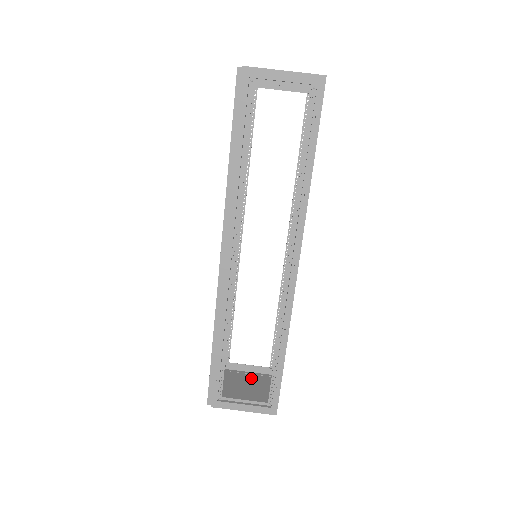
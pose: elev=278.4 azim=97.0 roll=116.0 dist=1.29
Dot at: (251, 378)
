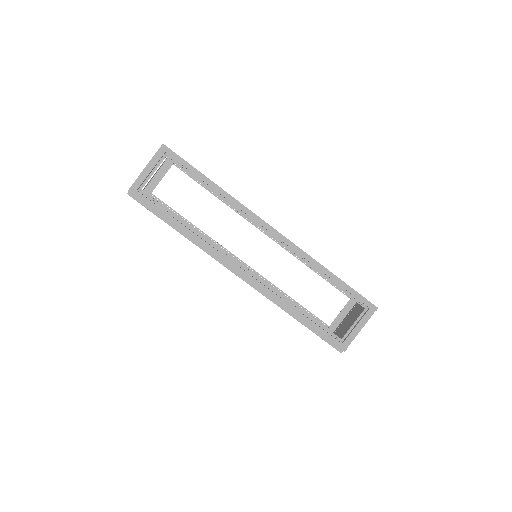
Dot at: (349, 316)
